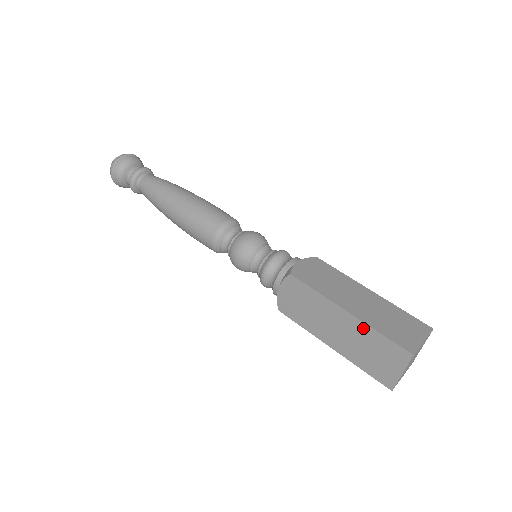
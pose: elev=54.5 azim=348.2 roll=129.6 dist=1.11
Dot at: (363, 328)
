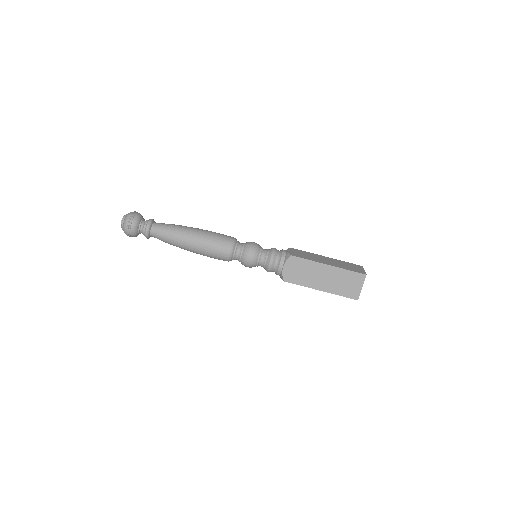
Dot at: (339, 271)
